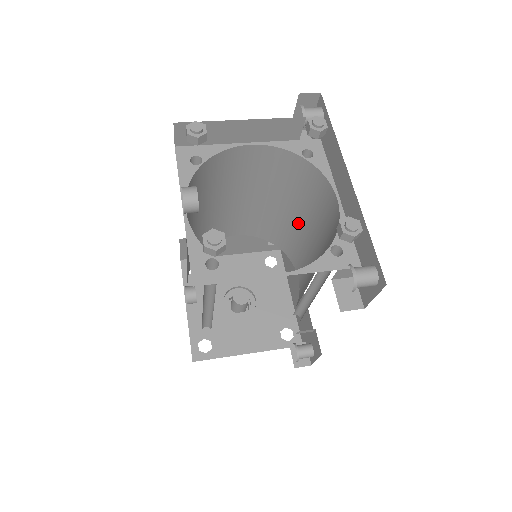
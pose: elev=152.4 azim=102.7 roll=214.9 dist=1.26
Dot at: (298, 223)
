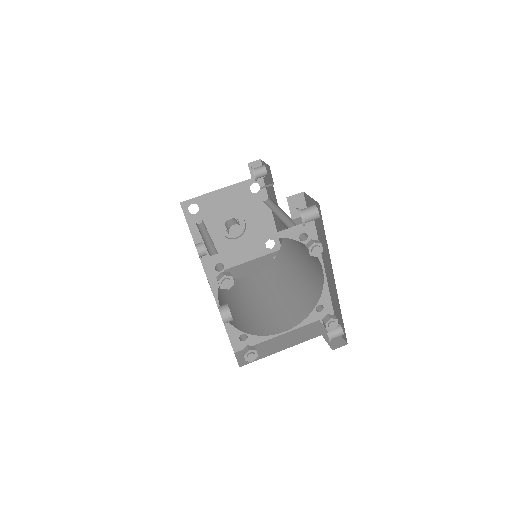
Dot at: occluded
